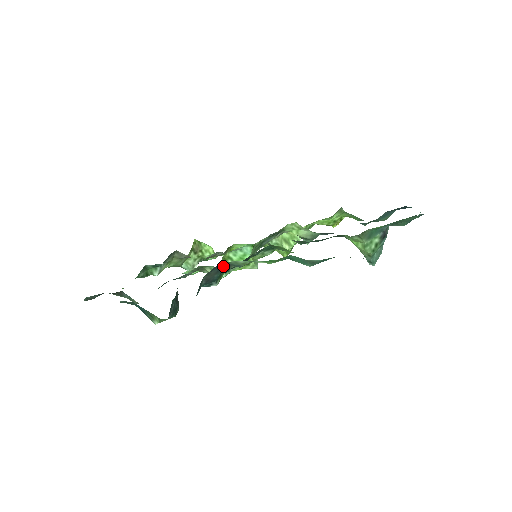
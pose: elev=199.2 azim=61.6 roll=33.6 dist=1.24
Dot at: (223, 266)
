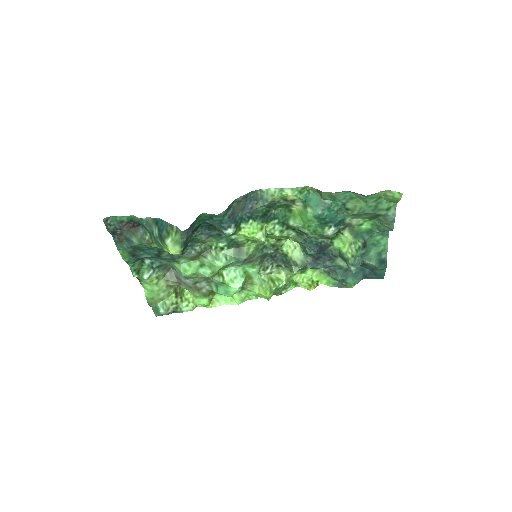
Dot at: (252, 201)
